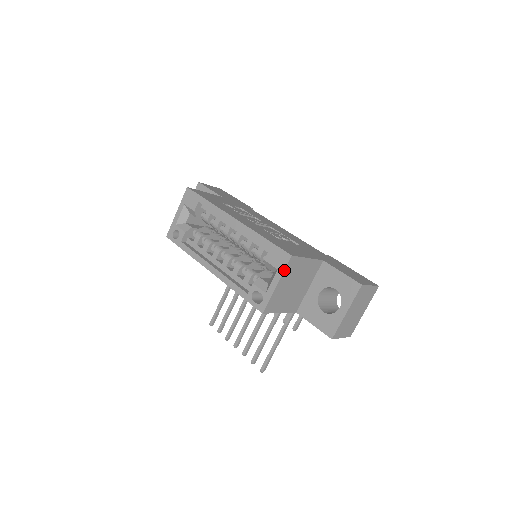
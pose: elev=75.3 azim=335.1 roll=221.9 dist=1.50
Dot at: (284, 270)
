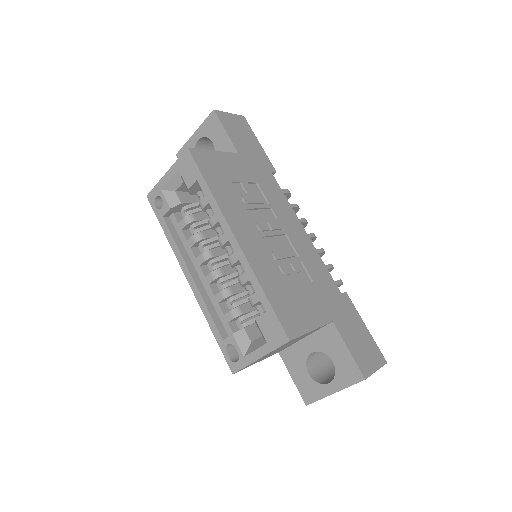
Dot at: (274, 349)
